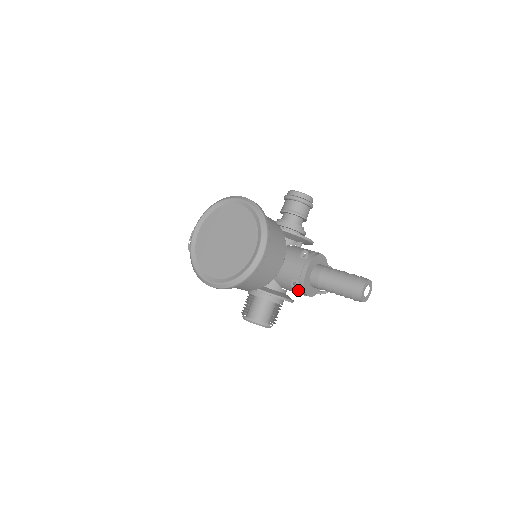
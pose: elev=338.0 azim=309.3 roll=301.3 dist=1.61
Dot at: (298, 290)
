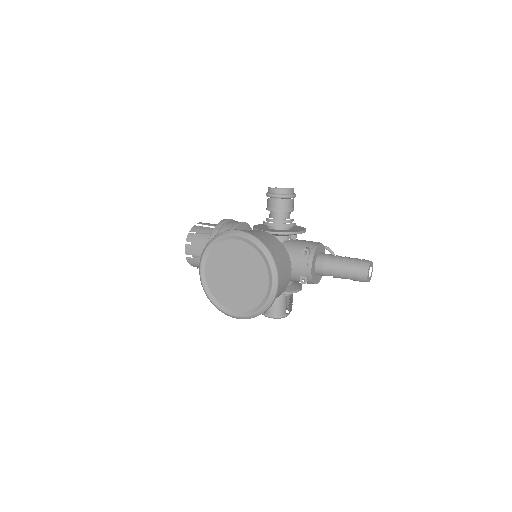
Dot at: (307, 283)
